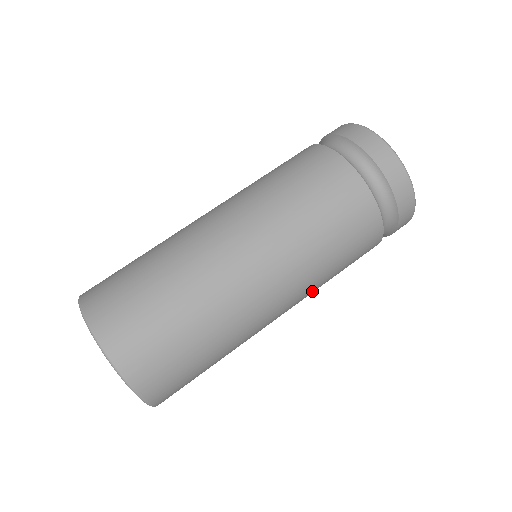
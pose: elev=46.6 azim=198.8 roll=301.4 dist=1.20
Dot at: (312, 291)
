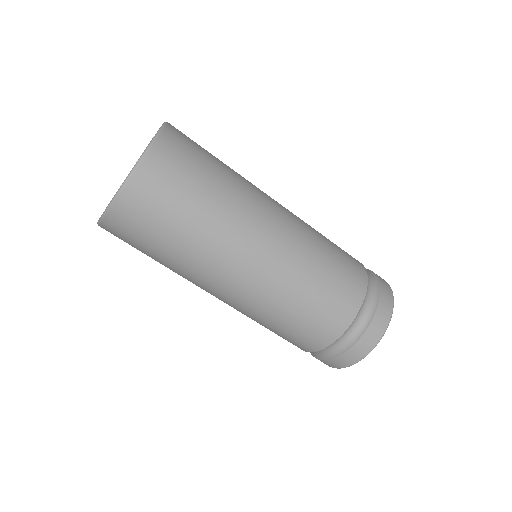
Dot at: (261, 309)
